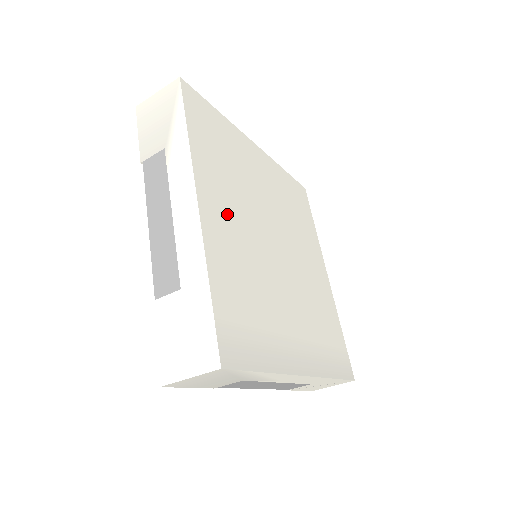
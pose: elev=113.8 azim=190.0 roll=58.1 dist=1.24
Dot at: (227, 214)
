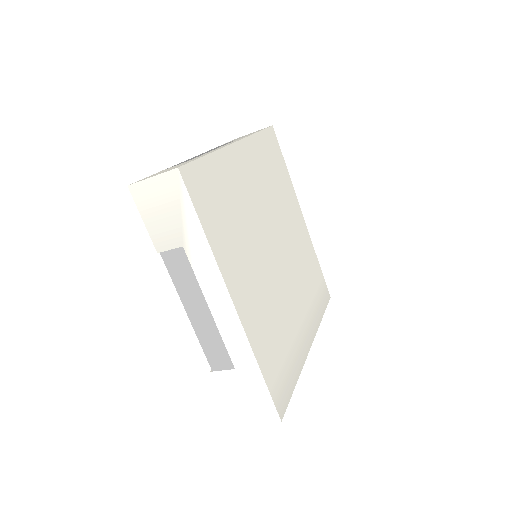
Dot at: (248, 282)
